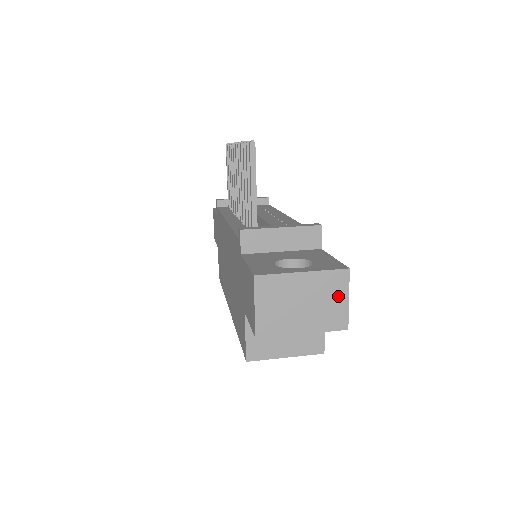
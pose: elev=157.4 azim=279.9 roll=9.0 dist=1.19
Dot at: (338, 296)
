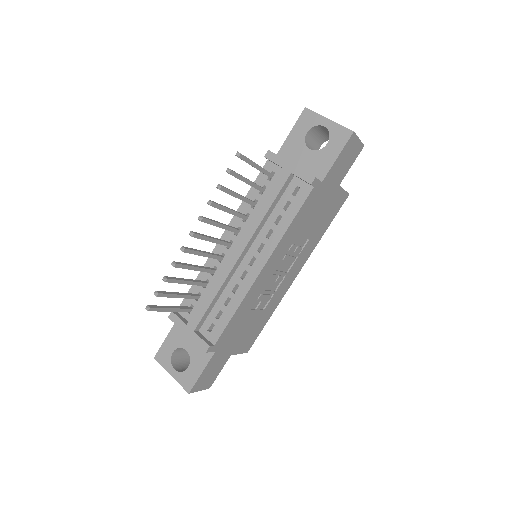
Dot at: occluded
